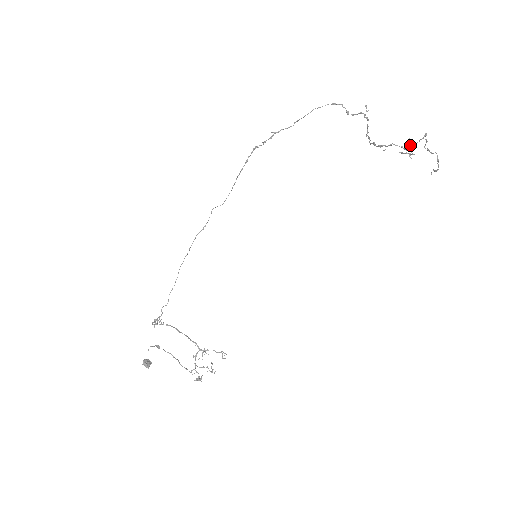
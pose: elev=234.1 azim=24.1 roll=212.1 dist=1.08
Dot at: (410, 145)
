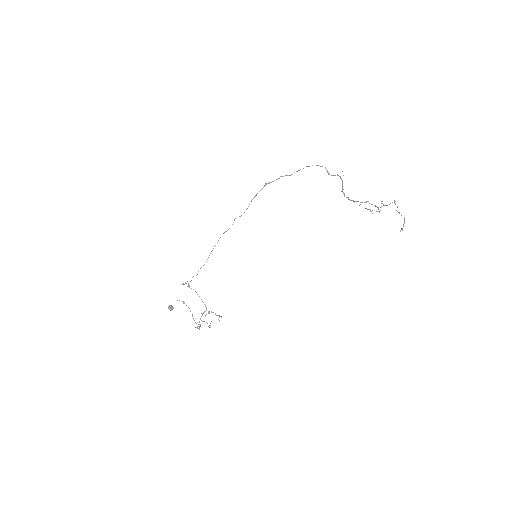
Dot at: occluded
